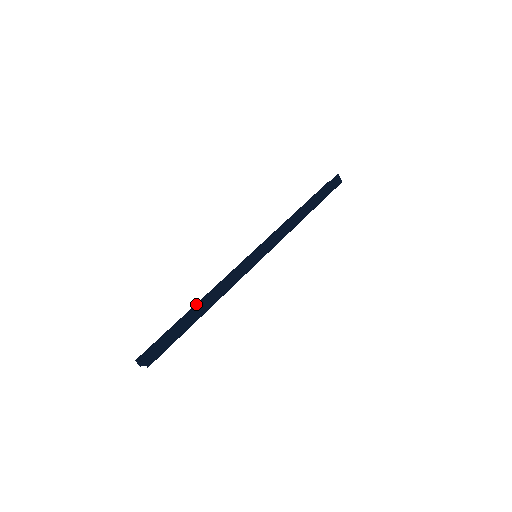
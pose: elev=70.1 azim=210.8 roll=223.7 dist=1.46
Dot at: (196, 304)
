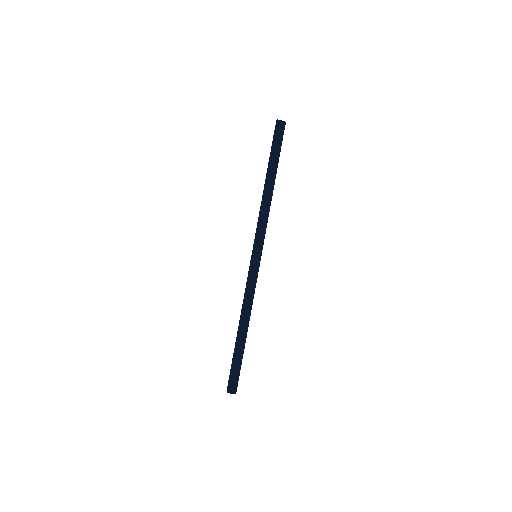
Dot at: occluded
